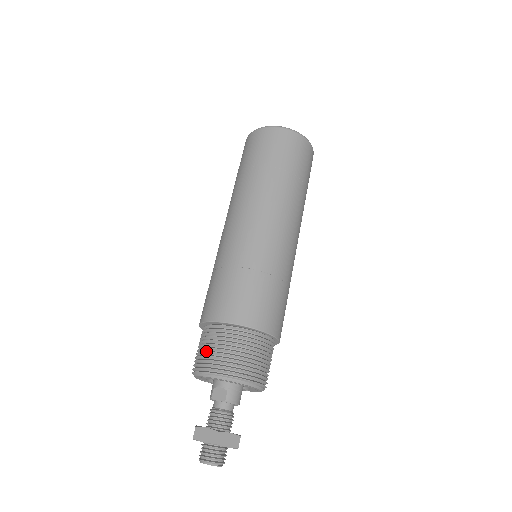
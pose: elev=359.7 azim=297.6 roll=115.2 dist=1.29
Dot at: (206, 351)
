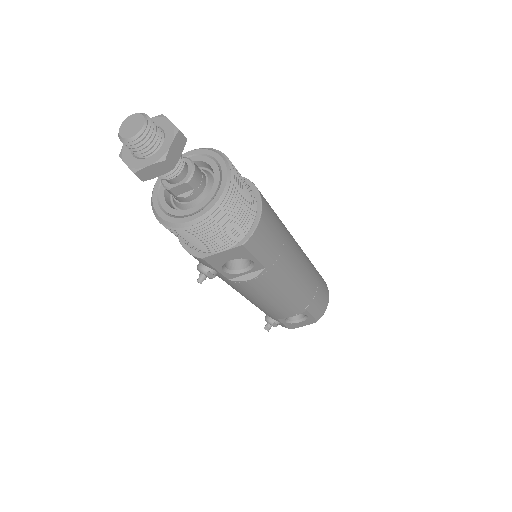
Dot at: occluded
